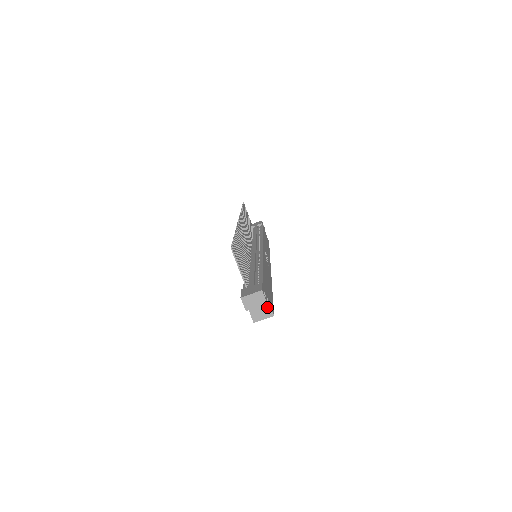
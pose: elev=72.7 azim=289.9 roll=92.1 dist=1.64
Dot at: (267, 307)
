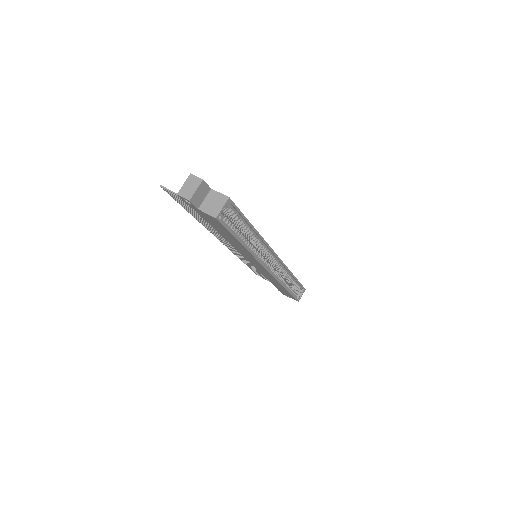
Dot at: (217, 196)
